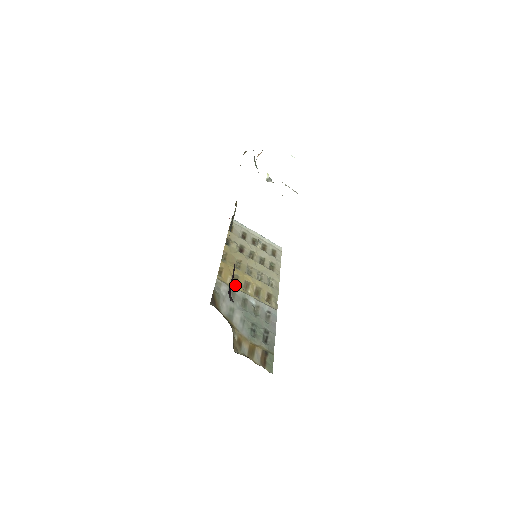
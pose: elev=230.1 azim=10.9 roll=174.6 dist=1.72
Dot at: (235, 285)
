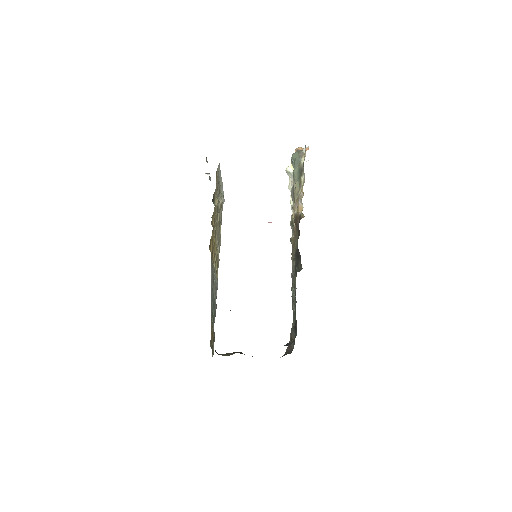
Dot at: occluded
